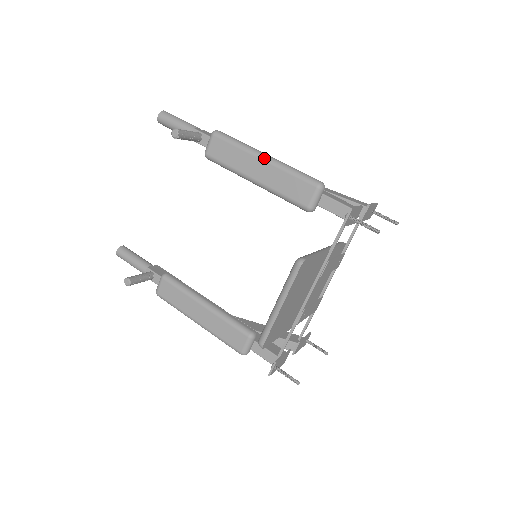
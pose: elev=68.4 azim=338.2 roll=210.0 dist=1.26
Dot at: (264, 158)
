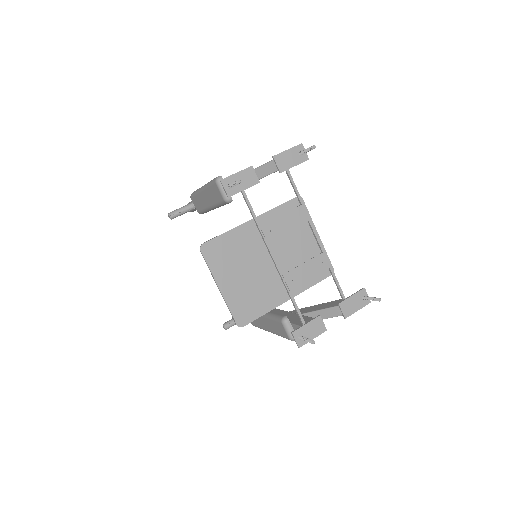
Dot at: (201, 189)
